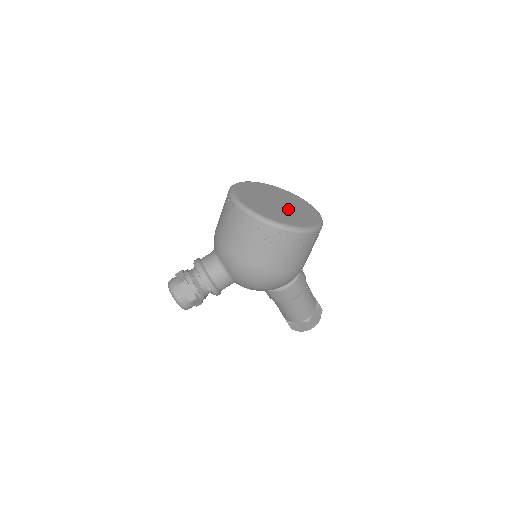
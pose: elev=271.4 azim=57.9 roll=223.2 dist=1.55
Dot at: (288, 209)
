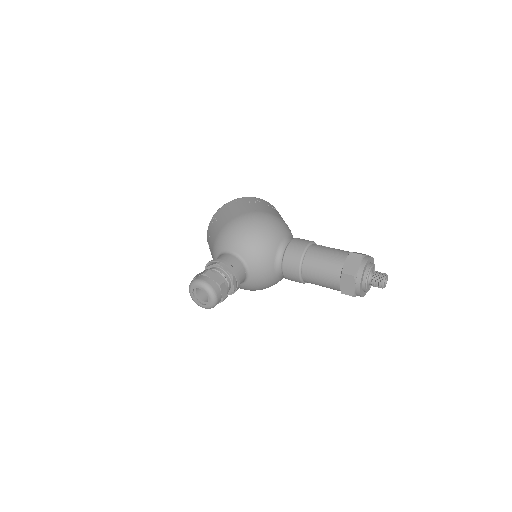
Dot at: occluded
